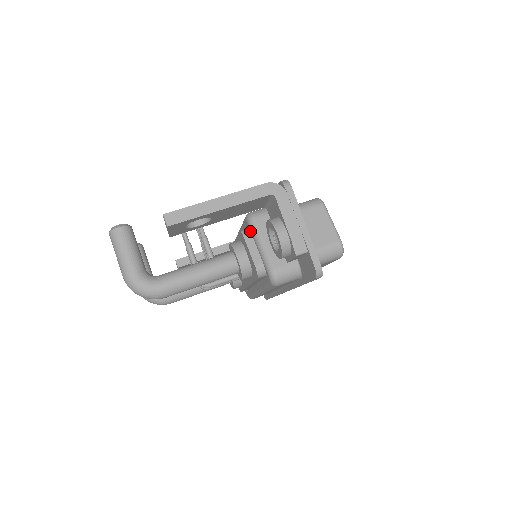
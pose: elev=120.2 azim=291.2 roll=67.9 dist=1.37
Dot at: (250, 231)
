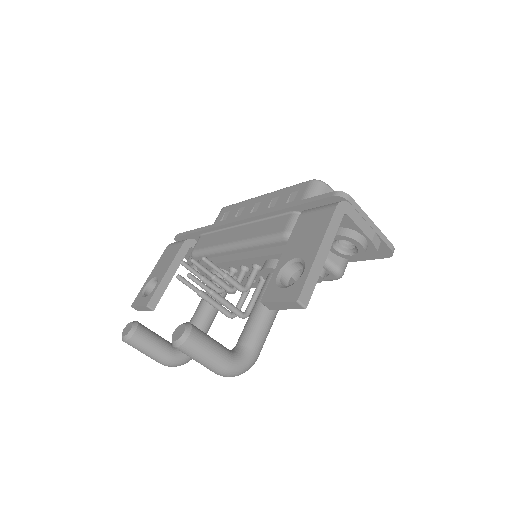
Dot at: occluded
